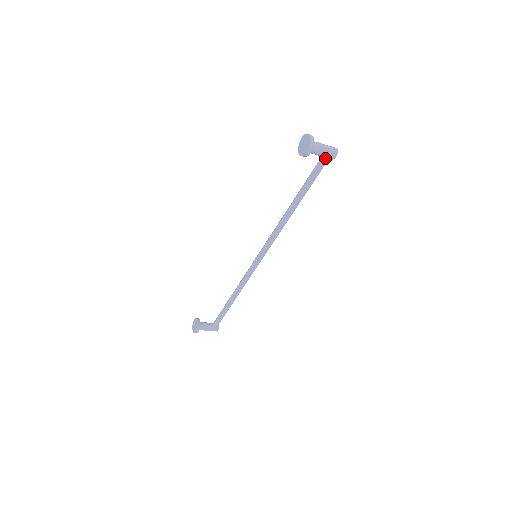
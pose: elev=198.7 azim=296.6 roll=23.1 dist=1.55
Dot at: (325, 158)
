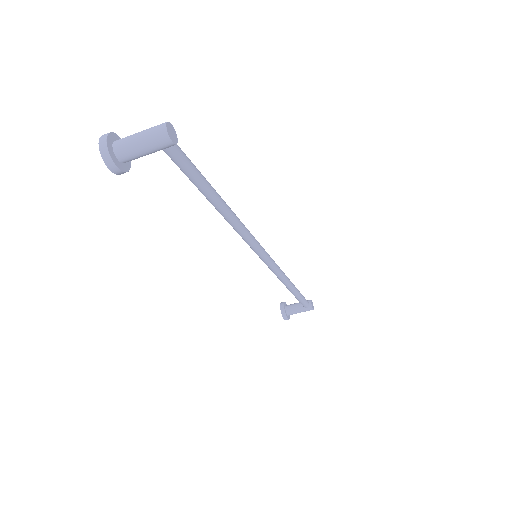
Dot at: (163, 150)
